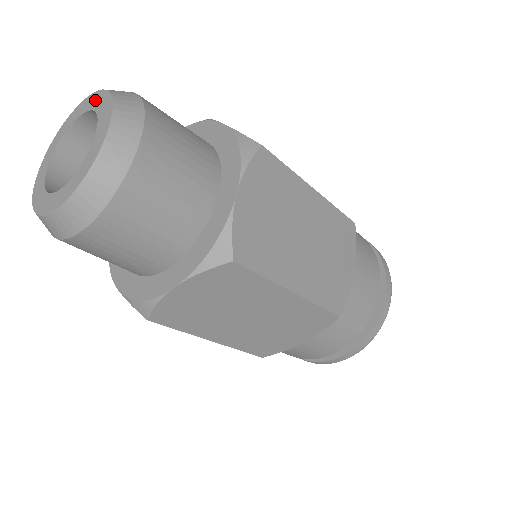
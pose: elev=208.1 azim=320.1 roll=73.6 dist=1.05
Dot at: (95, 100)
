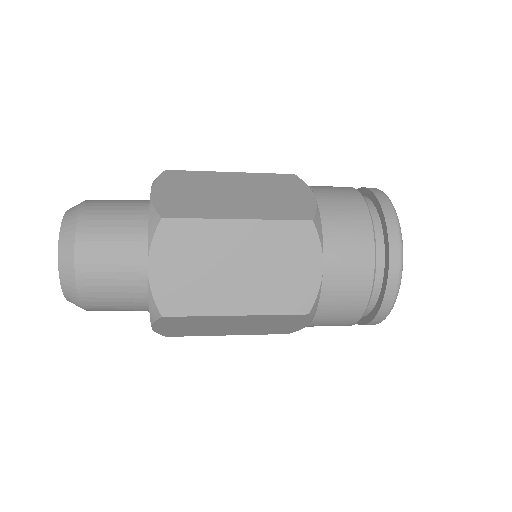
Dot at: occluded
